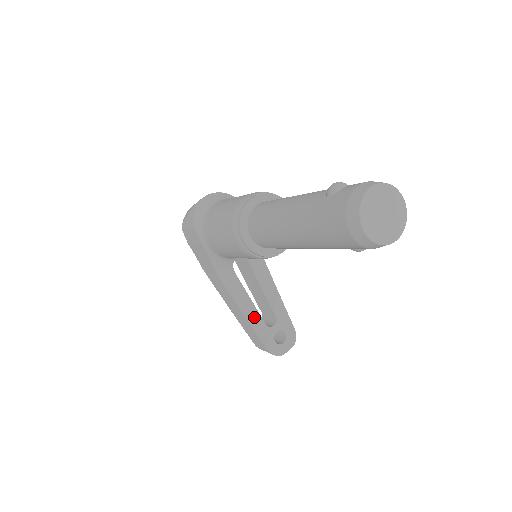
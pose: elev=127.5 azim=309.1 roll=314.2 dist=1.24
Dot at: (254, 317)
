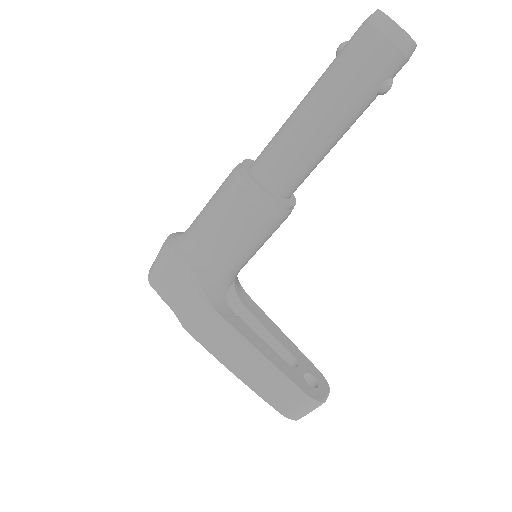
Dot at: (272, 356)
